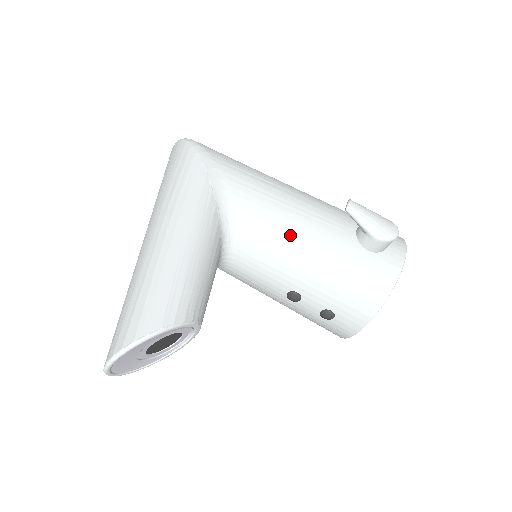
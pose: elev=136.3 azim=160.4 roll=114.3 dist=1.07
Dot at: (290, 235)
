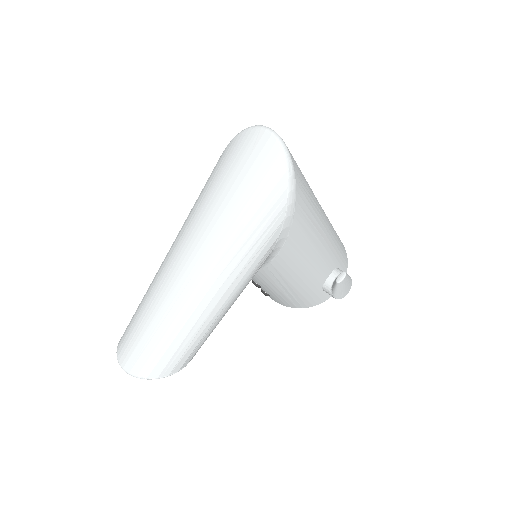
Dot at: (291, 278)
